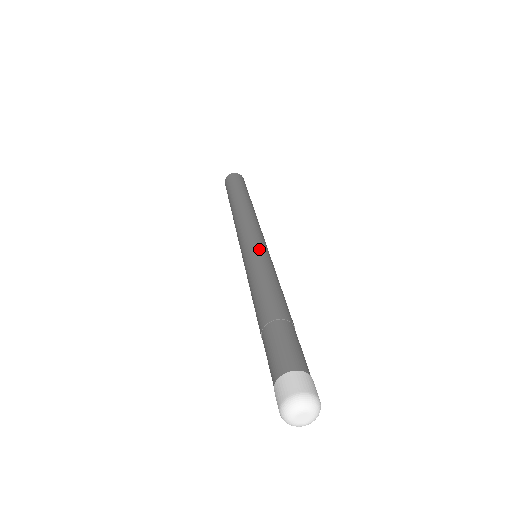
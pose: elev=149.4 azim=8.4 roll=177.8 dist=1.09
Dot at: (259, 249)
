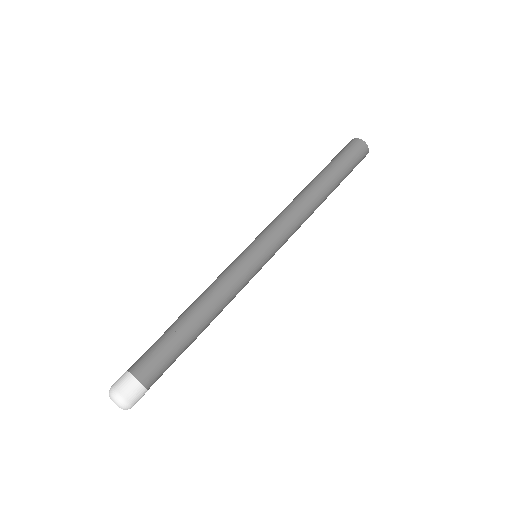
Dot at: (258, 264)
